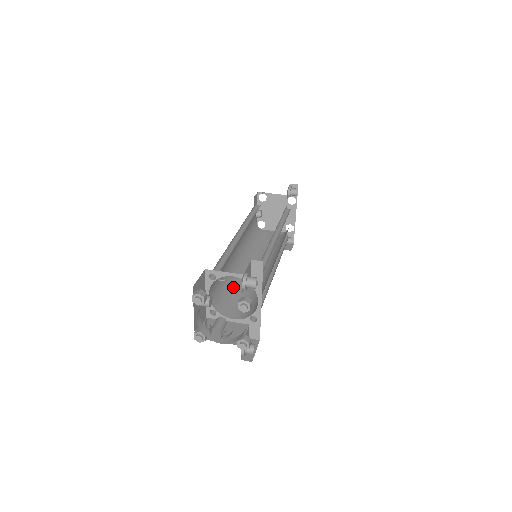
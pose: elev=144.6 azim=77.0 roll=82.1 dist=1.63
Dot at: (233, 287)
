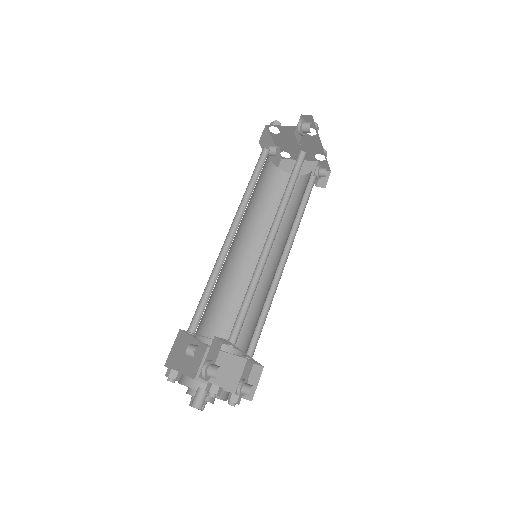
Dot at: (235, 299)
